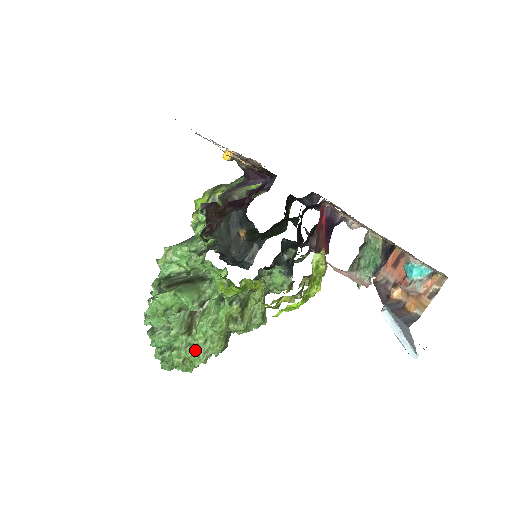
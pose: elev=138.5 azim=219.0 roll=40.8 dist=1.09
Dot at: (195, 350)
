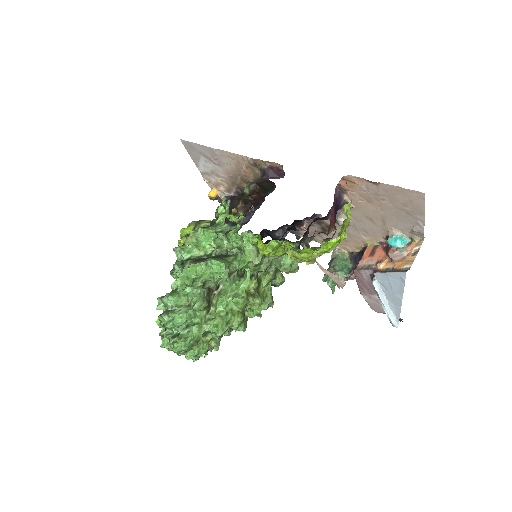
Dot at: (217, 322)
